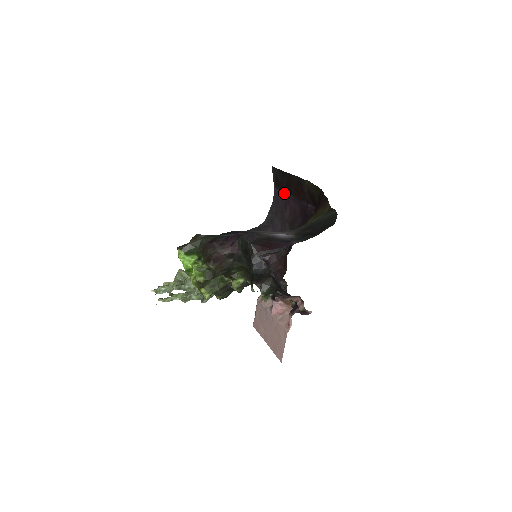
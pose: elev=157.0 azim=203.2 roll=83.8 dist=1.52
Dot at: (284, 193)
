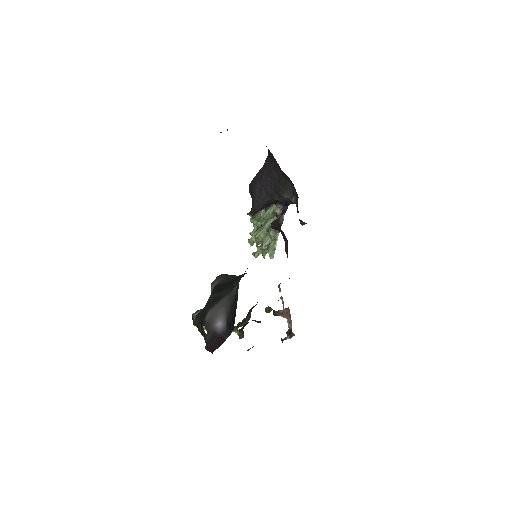
Dot at: occluded
